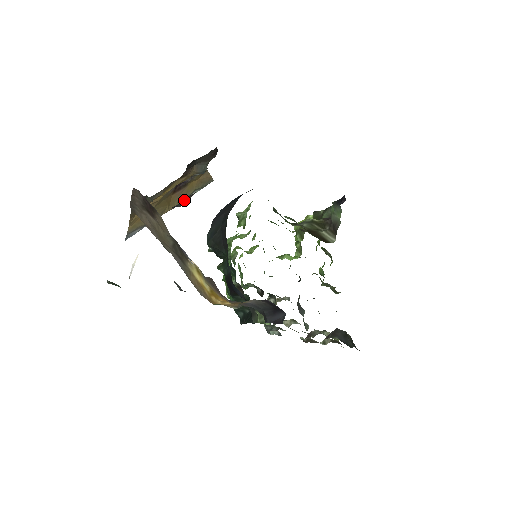
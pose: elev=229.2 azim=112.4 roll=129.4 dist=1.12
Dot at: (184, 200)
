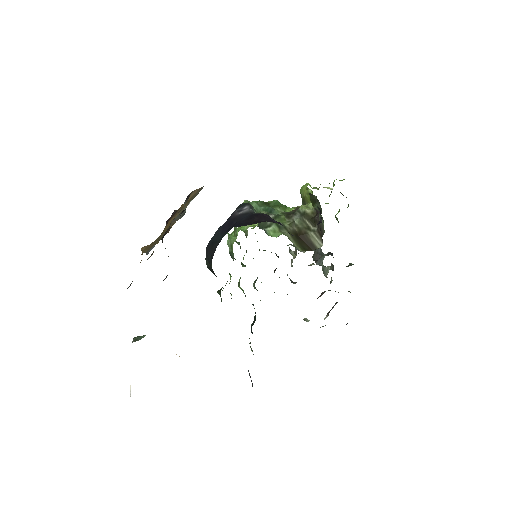
Dot at: (166, 276)
